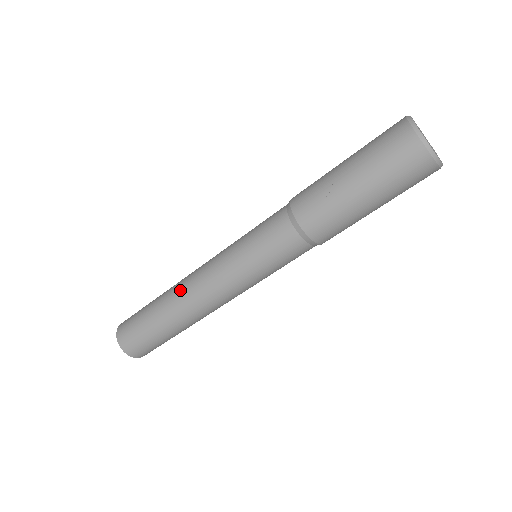
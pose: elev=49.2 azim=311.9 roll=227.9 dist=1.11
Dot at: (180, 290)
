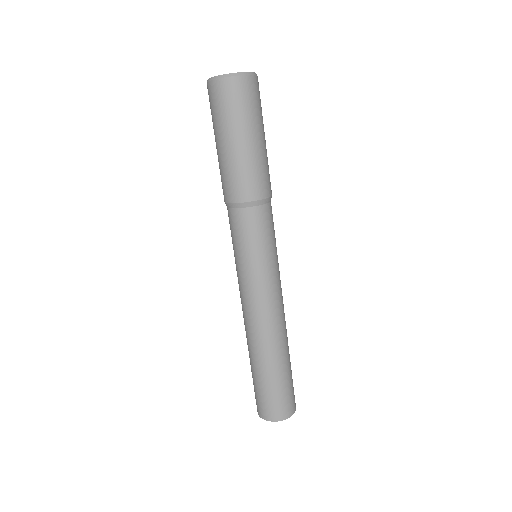
Dot at: occluded
